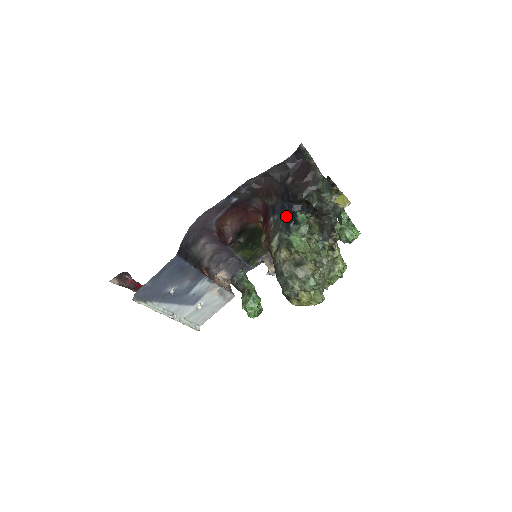
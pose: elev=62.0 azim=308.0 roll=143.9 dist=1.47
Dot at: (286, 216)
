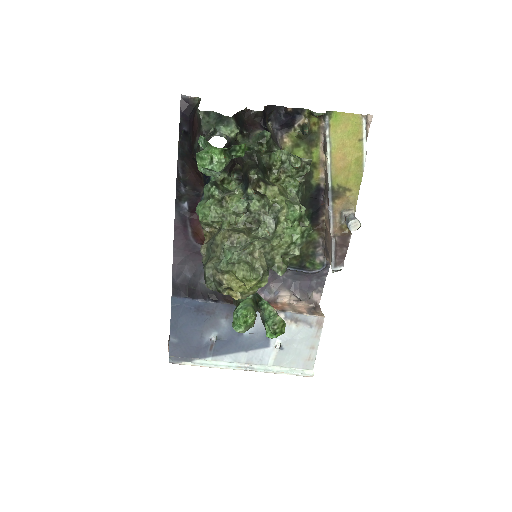
Dot at: occluded
